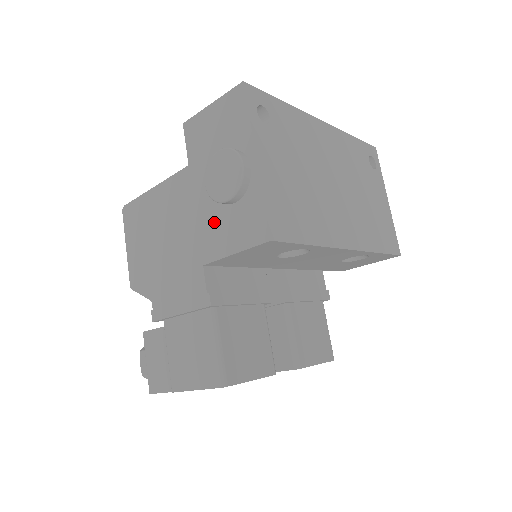
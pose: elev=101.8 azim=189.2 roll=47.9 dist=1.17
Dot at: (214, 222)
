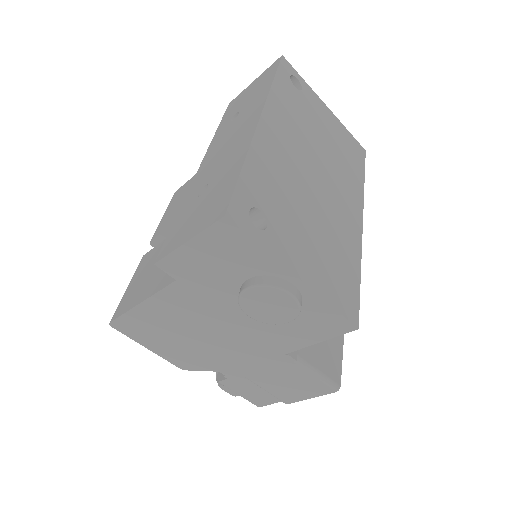
Dot at: (273, 329)
